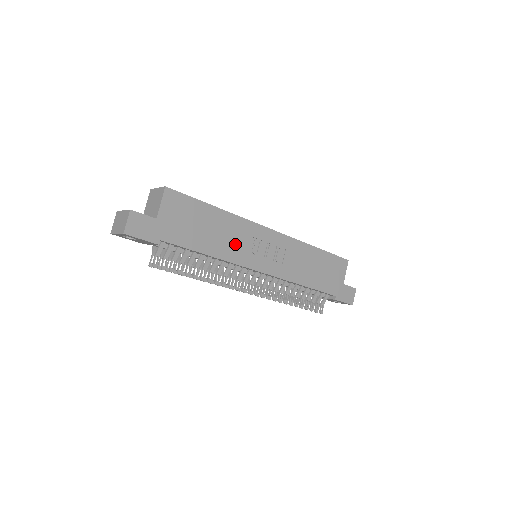
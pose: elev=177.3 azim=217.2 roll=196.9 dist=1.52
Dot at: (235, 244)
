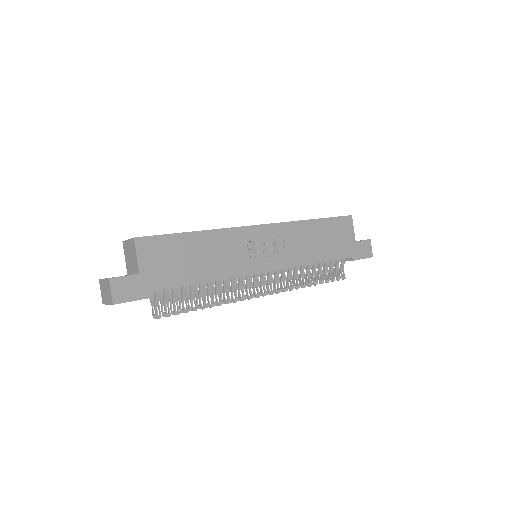
Dot at: (229, 258)
